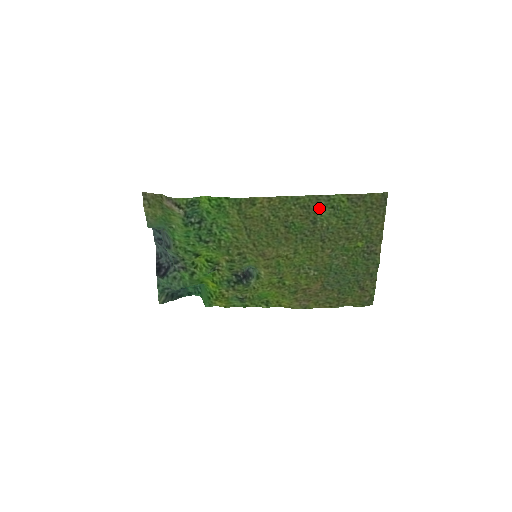
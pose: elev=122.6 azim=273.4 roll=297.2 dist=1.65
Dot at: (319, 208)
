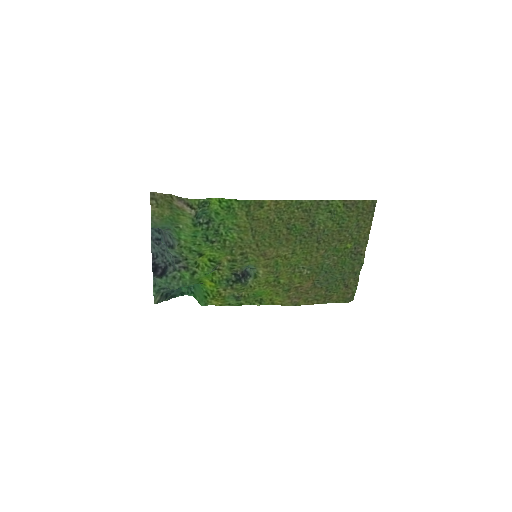
Dot at: (318, 212)
